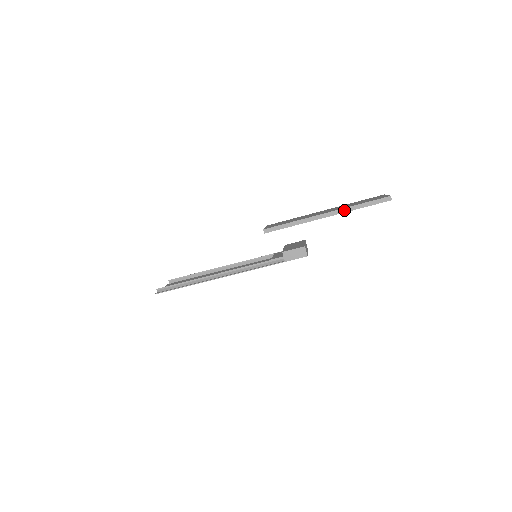
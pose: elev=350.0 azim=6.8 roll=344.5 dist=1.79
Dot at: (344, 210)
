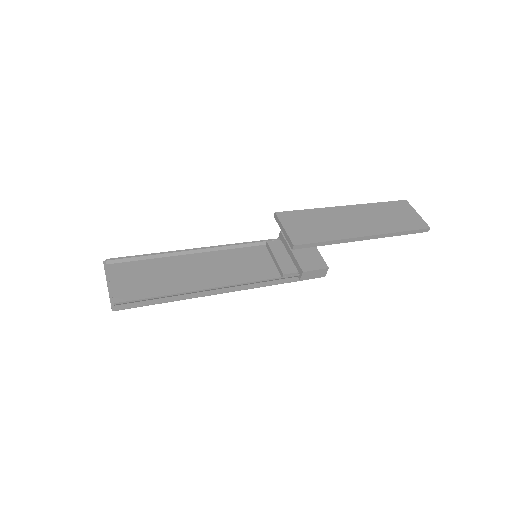
Dot at: (385, 235)
